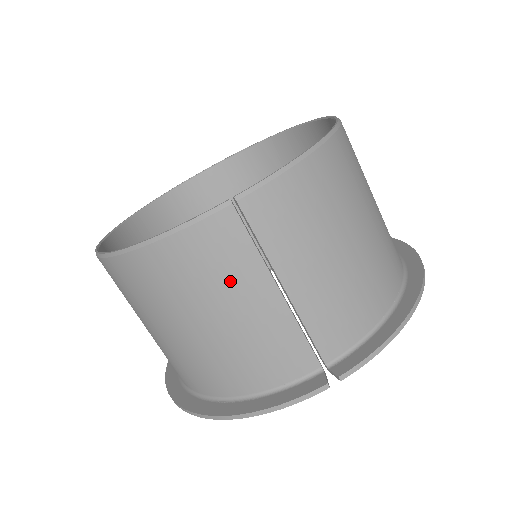
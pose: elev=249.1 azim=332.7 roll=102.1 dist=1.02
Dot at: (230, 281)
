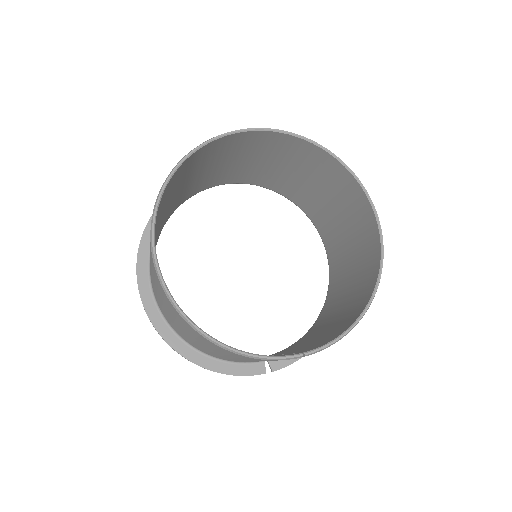
Dot at: occluded
